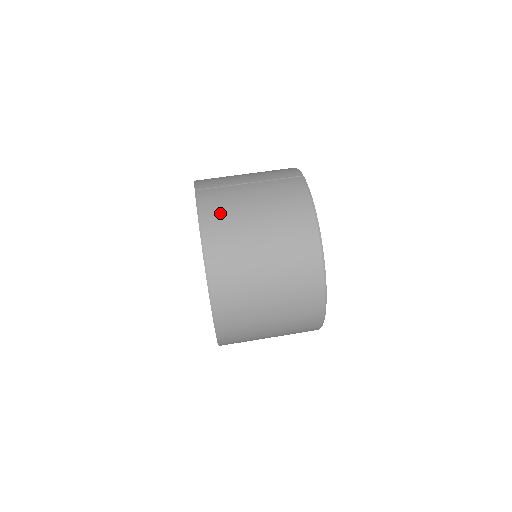
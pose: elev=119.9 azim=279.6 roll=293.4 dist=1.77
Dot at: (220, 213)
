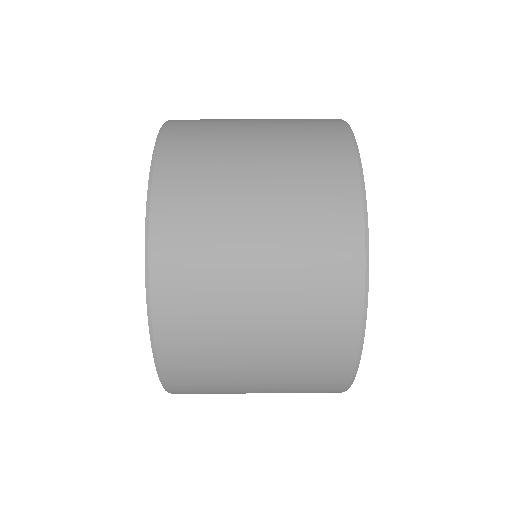
Dot at: (199, 121)
